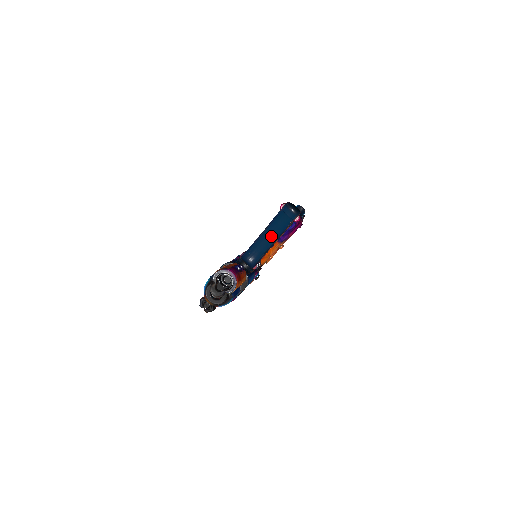
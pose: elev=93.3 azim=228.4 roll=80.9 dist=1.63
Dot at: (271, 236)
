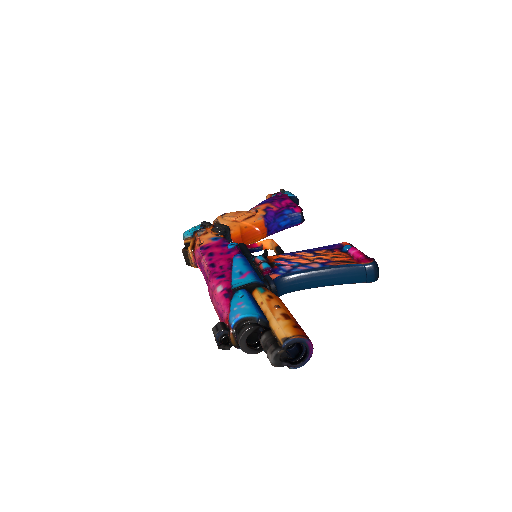
Dot at: (326, 280)
